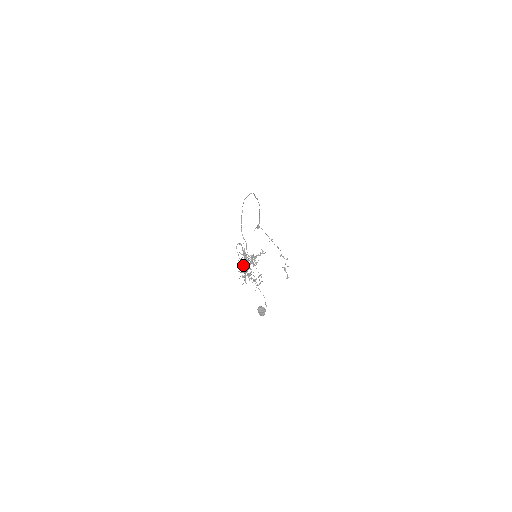
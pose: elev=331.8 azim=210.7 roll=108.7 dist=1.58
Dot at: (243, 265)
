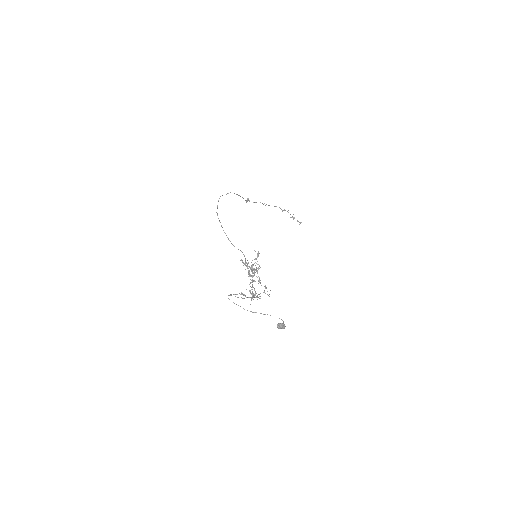
Dot at: occluded
